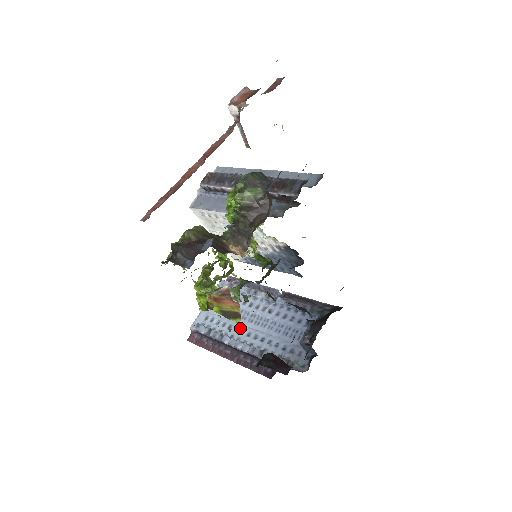
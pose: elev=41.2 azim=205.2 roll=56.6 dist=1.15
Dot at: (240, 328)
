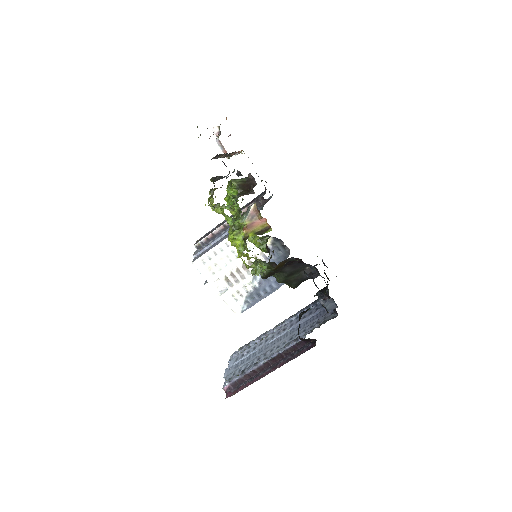
Dot at: (268, 351)
